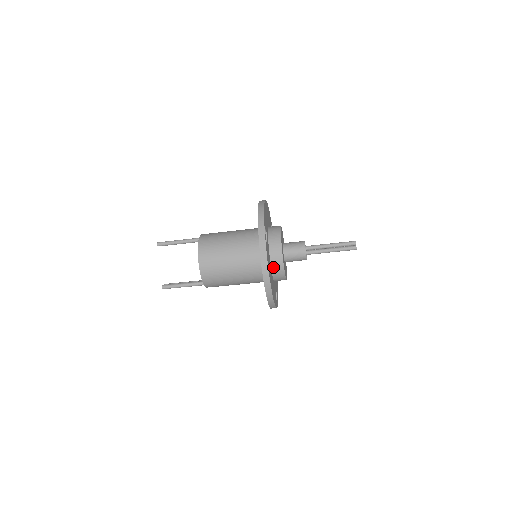
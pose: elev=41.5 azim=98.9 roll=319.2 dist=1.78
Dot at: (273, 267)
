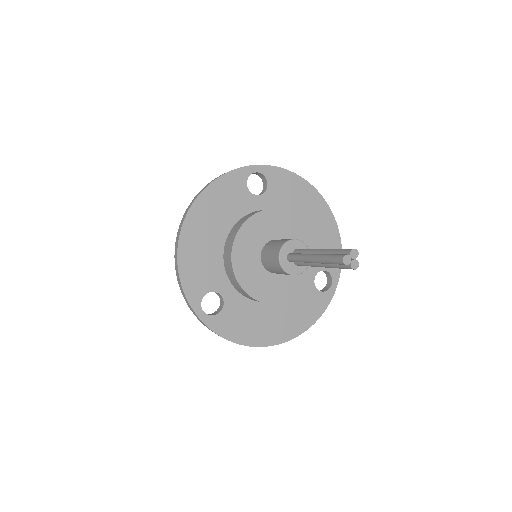
Dot at: occluded
